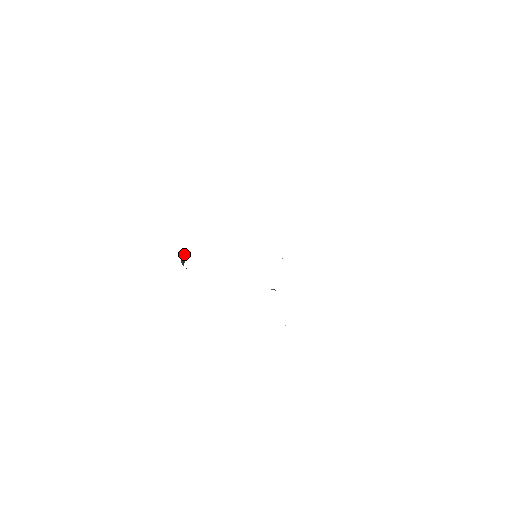
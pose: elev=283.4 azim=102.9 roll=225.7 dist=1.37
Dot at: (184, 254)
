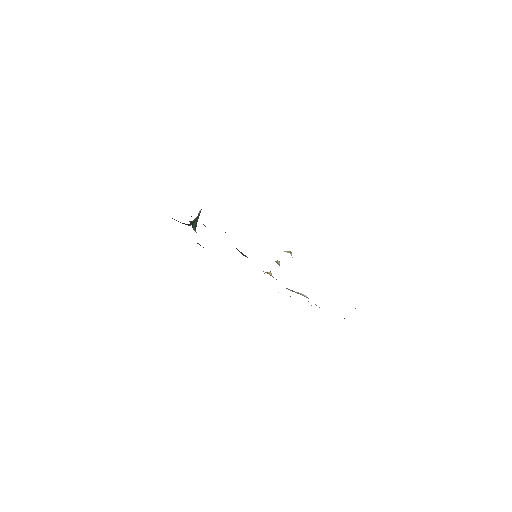
Dot at: (198, 214)
